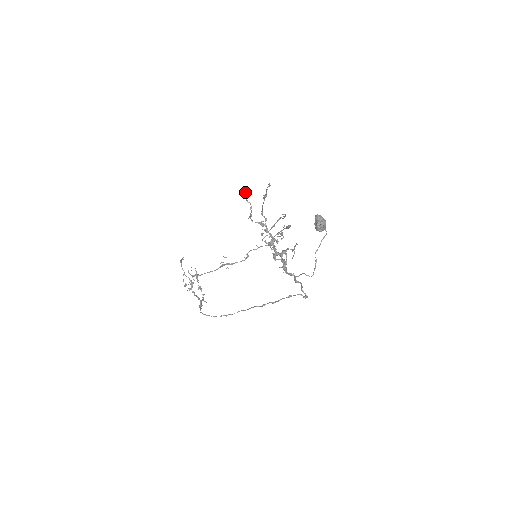
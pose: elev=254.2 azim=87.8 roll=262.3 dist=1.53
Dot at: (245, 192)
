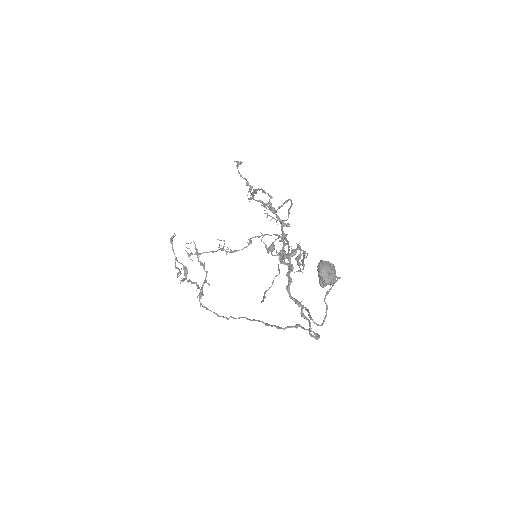
Dot at: occluded
